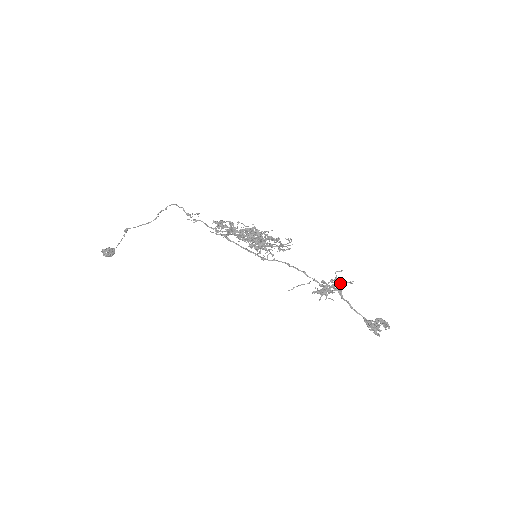
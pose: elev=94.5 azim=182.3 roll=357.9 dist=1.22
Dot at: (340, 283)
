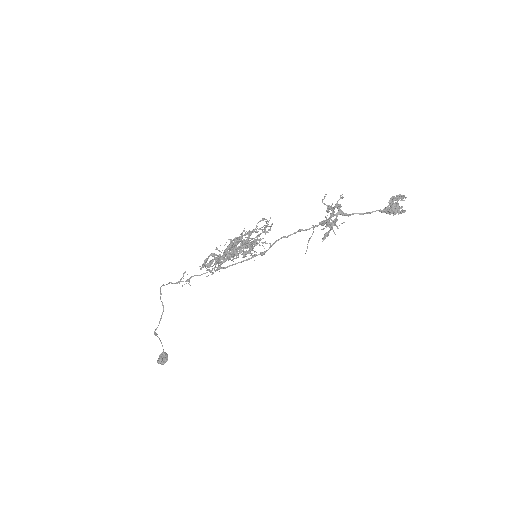
Dot at: (334, 207)
